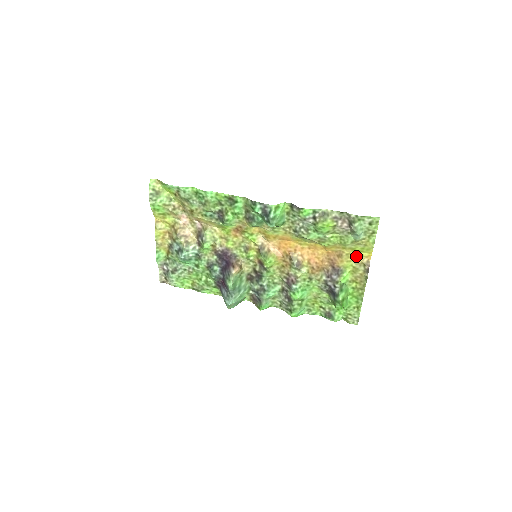
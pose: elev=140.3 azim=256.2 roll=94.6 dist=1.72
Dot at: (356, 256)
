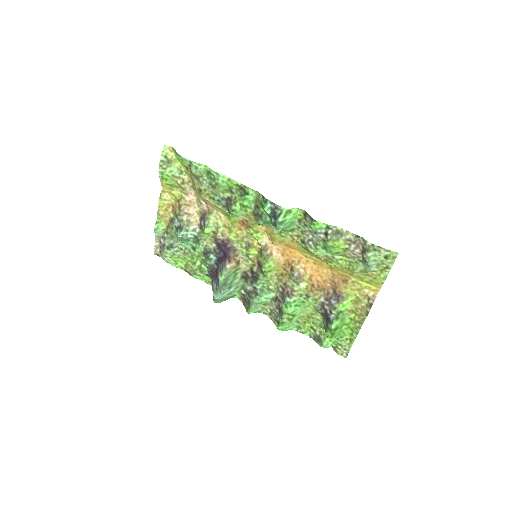
Dot at: (362, 286)
